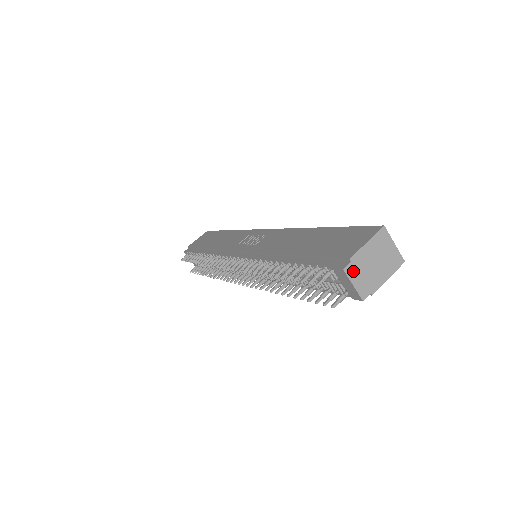
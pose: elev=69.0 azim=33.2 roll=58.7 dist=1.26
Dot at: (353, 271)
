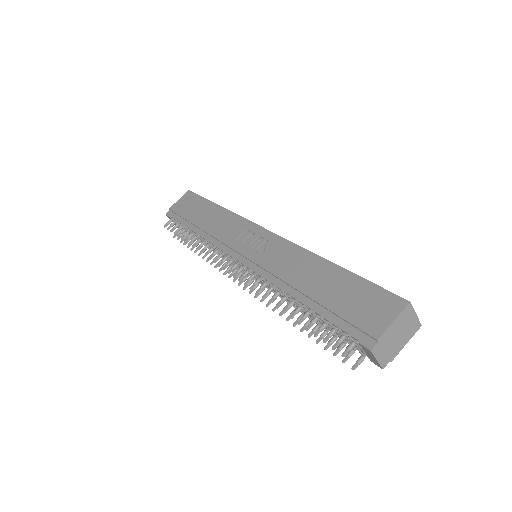
Dot at: (379, 349)
